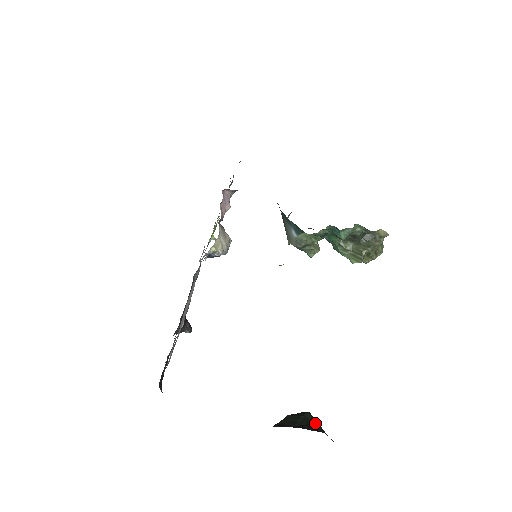
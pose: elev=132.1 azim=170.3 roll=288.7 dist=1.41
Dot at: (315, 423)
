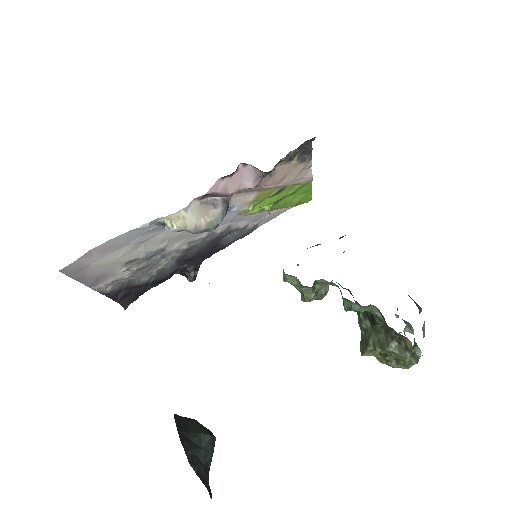
Dot at: (205, 450)
